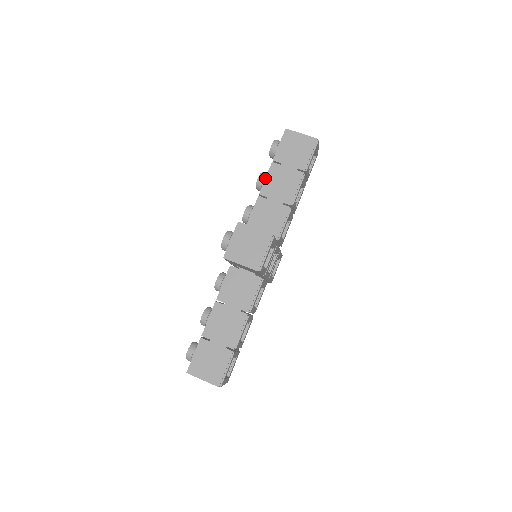
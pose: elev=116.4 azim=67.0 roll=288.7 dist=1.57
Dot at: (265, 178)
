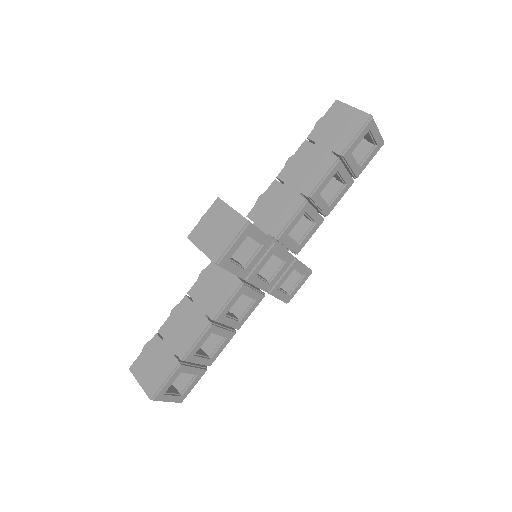
Dot at: occluded
